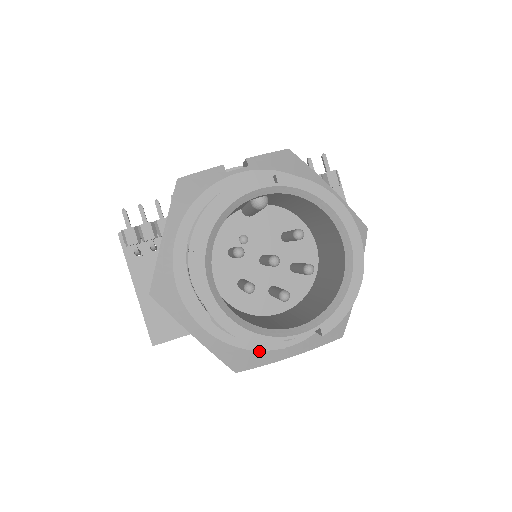
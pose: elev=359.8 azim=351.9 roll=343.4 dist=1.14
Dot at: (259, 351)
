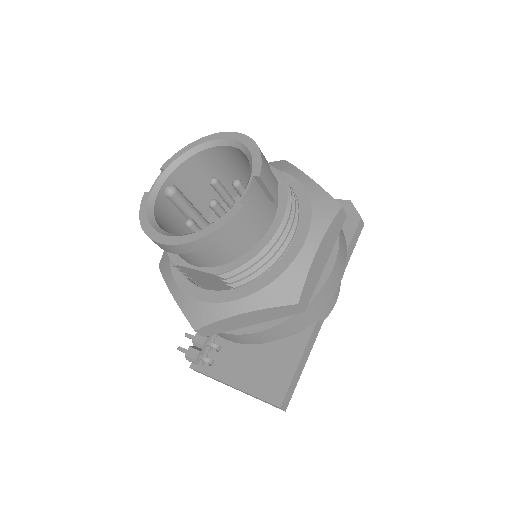
Dot at: (288, 268)
